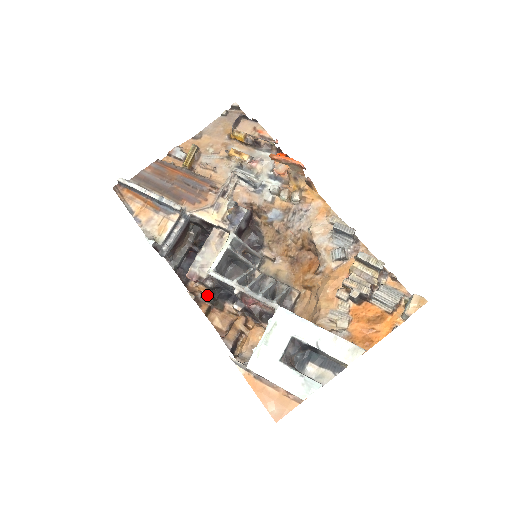
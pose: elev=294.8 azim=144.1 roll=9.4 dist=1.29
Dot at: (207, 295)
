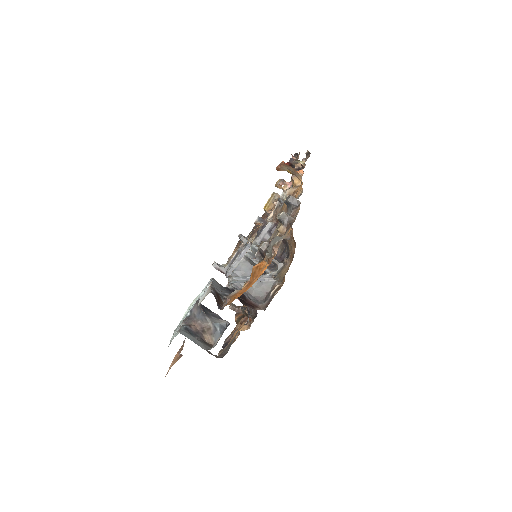
Dot at: (246, 307)
